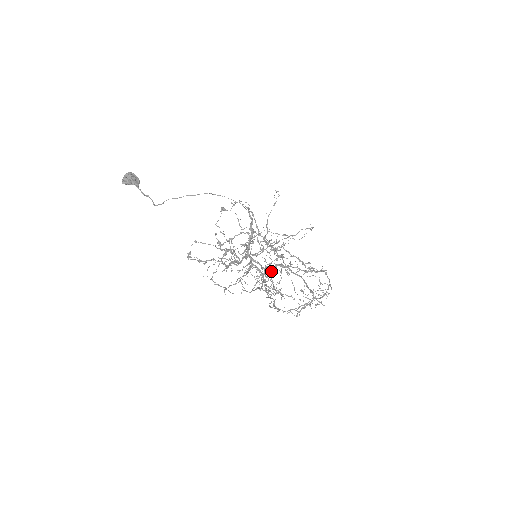
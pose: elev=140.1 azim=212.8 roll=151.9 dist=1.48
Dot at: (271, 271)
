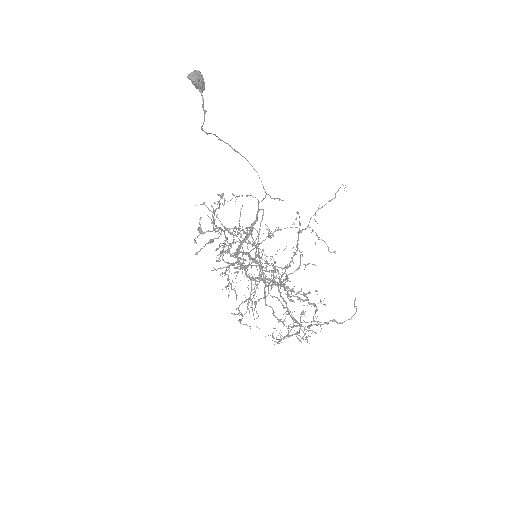
Dot at: (275, 277)
